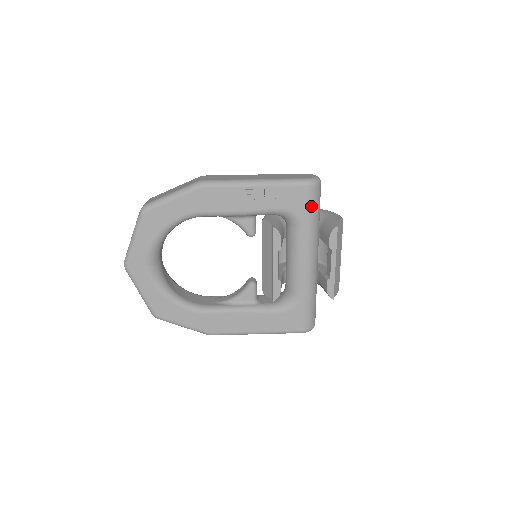
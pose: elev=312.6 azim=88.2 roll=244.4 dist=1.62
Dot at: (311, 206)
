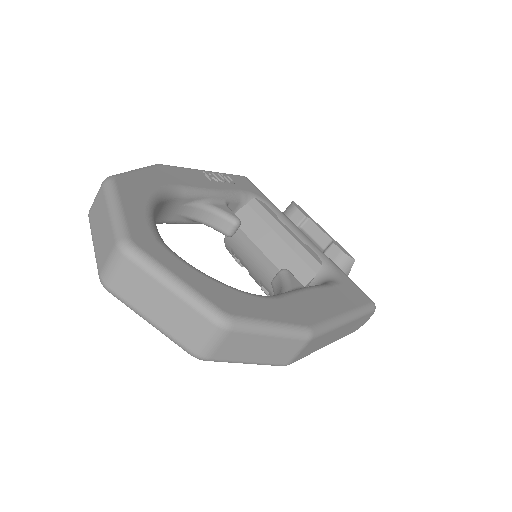
Dot at: (261, 192)
